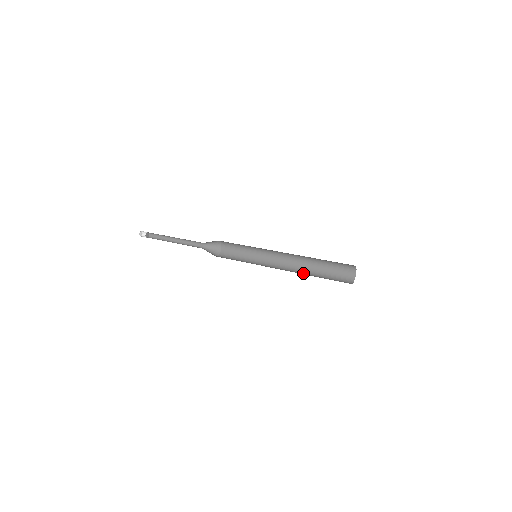
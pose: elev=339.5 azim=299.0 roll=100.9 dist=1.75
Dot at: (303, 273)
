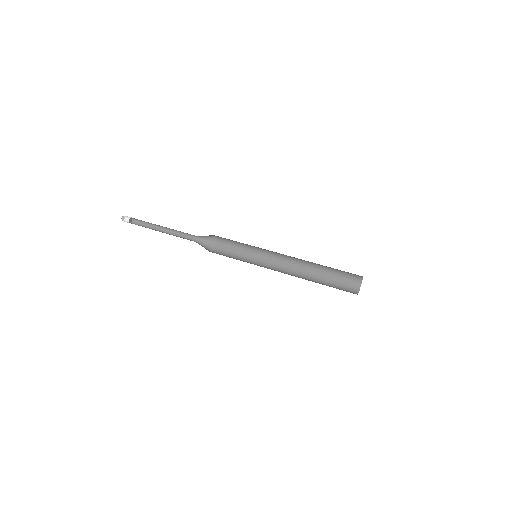
Dot at: (305, 279)
